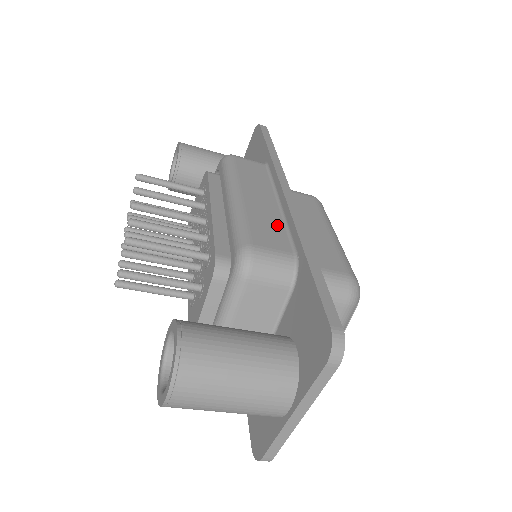
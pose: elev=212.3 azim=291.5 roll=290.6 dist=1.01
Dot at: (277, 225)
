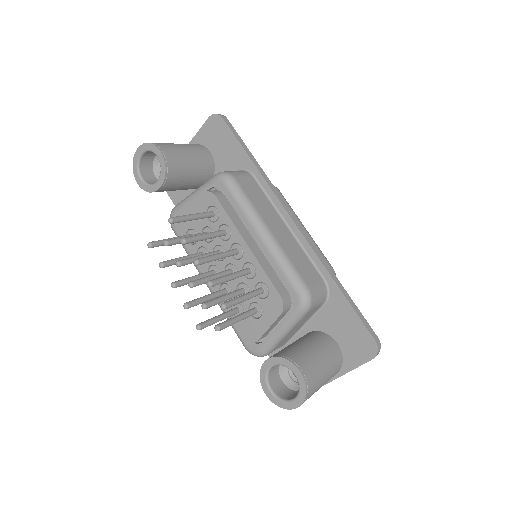
Dot at: (302, 255)
